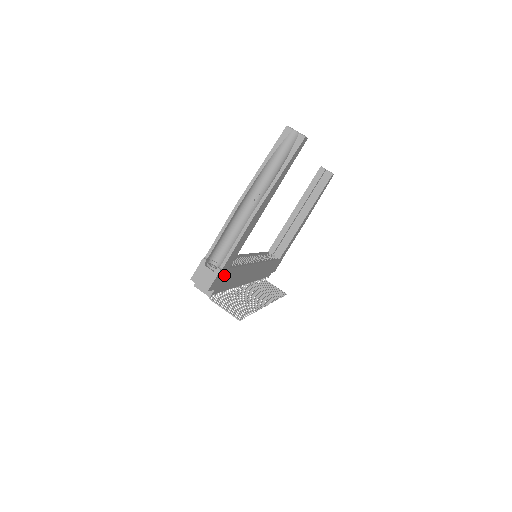
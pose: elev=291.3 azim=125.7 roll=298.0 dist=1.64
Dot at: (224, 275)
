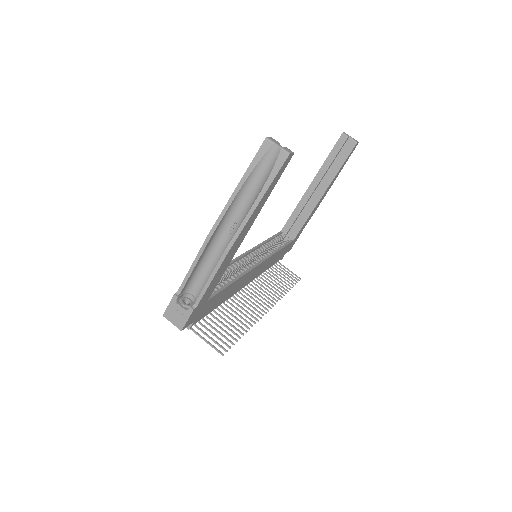
Dot at: (203, 307)
